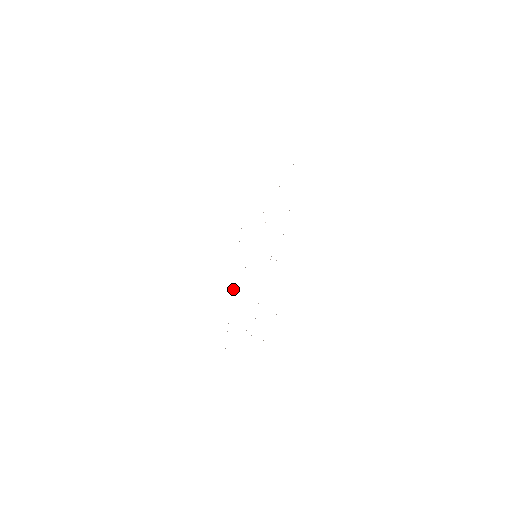
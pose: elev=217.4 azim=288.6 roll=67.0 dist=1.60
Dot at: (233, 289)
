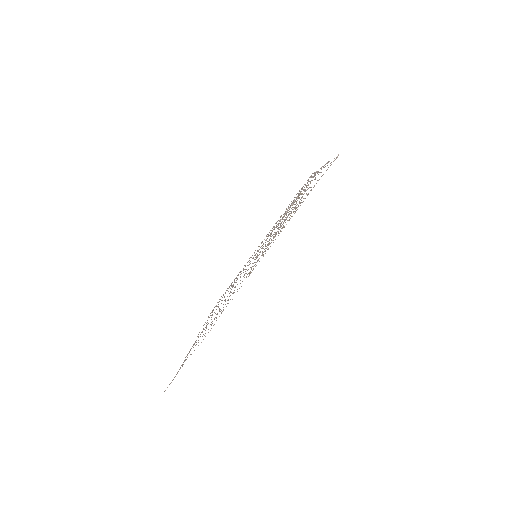
Dot at: (192, 346)
